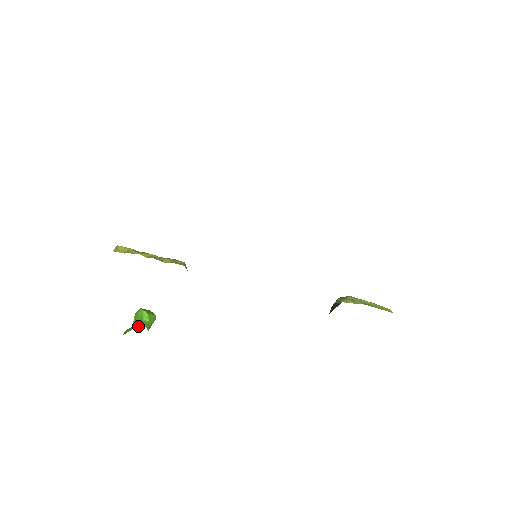
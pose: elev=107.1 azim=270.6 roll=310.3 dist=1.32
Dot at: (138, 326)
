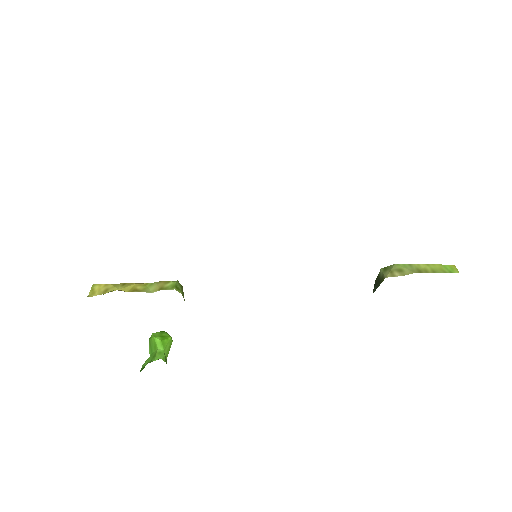
Dot at: (153, 359)
